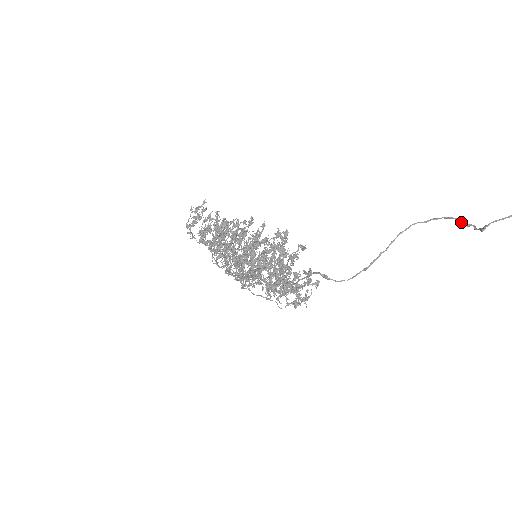
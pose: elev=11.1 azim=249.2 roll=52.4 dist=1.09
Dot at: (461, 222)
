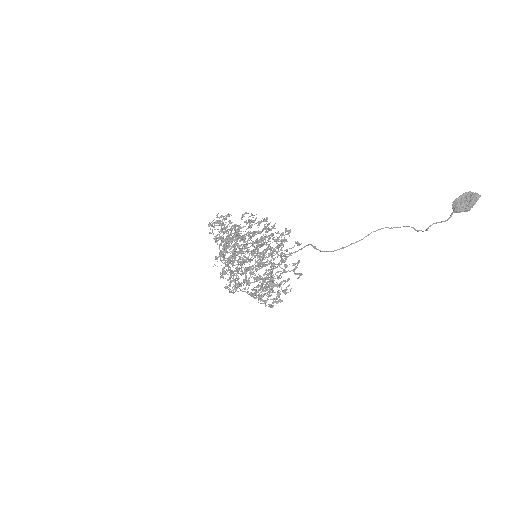
Dot at: (414, 229)
